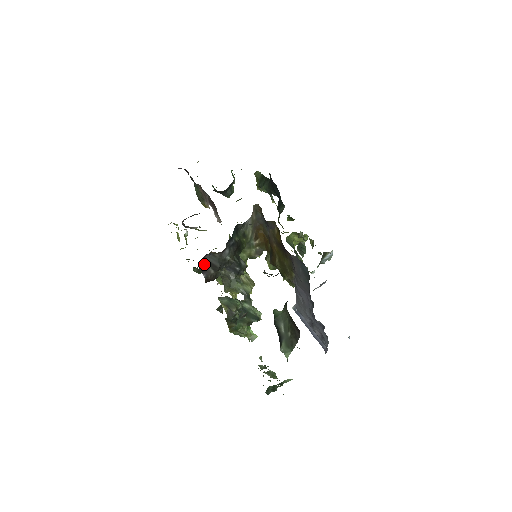
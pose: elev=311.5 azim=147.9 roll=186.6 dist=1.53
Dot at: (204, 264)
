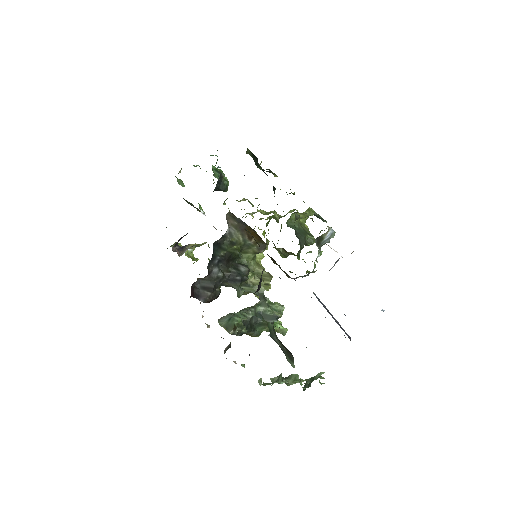
Dot at: (197, 291)
